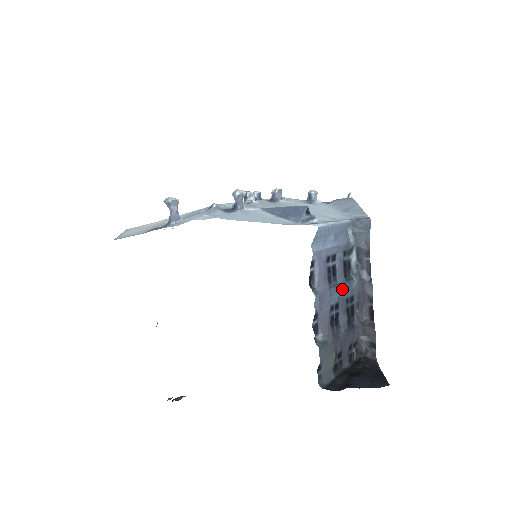
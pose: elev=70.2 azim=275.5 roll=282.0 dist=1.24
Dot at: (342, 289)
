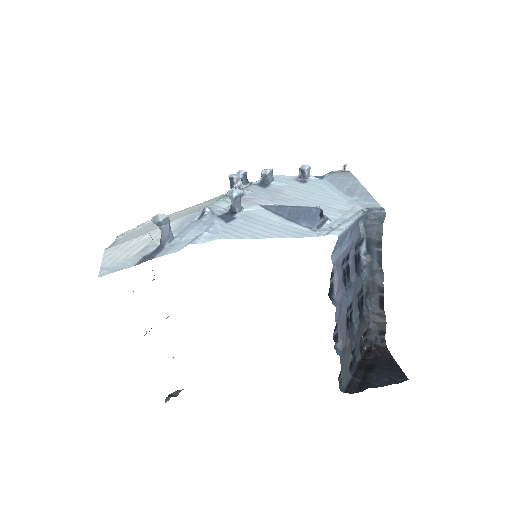
Dot at: (355, 286)
